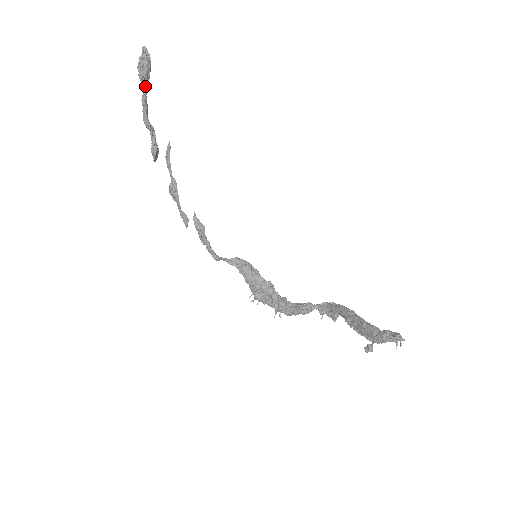
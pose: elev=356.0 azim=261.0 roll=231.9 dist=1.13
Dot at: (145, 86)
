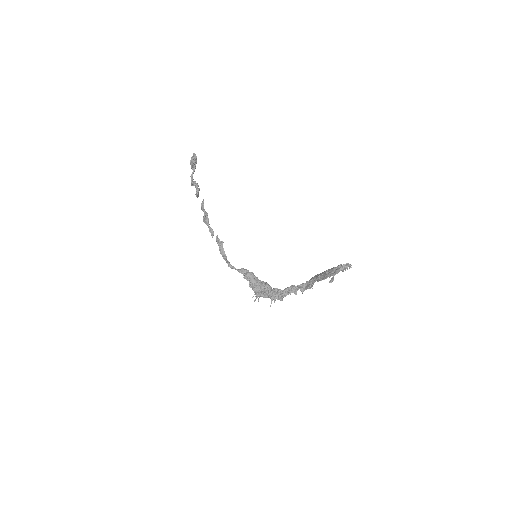
Dot at: (193, 170)
